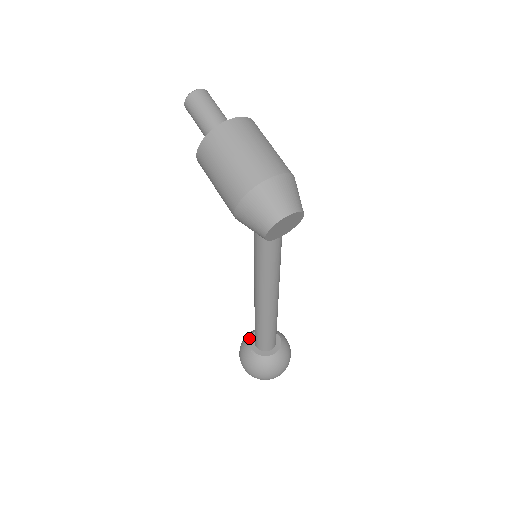
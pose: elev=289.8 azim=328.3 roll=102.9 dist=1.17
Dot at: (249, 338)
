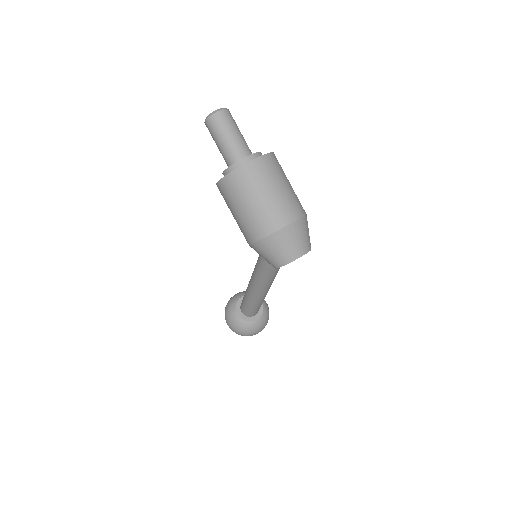
Dot at: (235, 303)
